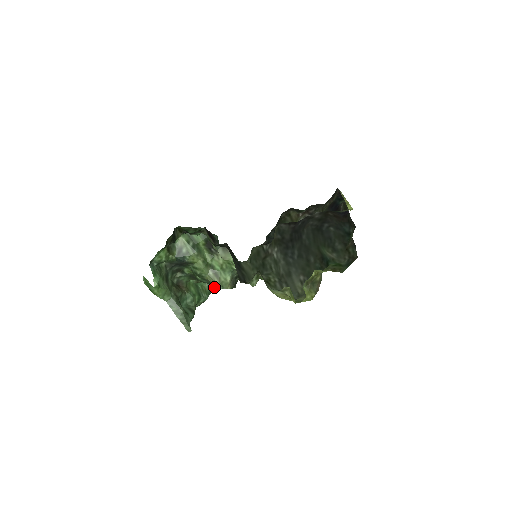
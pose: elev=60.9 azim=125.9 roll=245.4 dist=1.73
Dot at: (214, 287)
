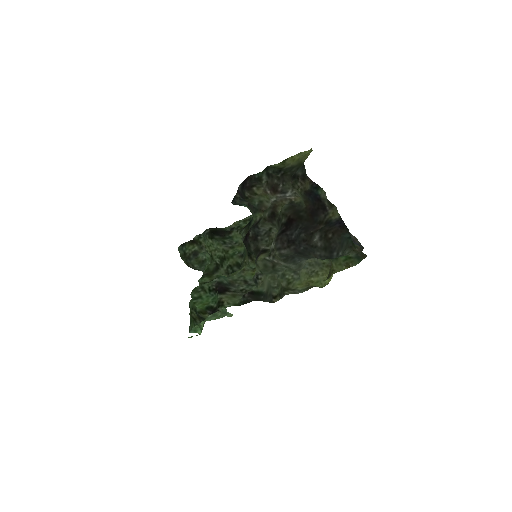
Dot at: occluded
